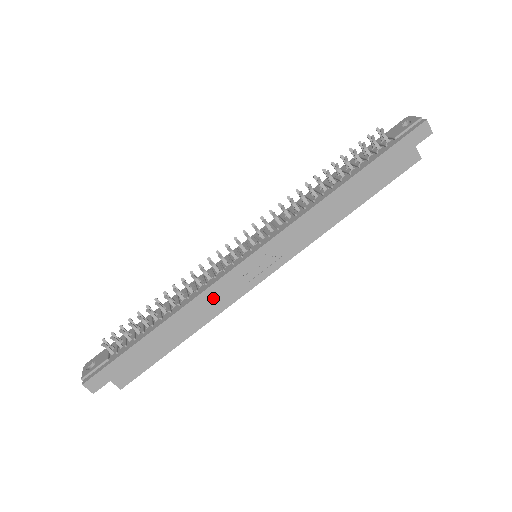
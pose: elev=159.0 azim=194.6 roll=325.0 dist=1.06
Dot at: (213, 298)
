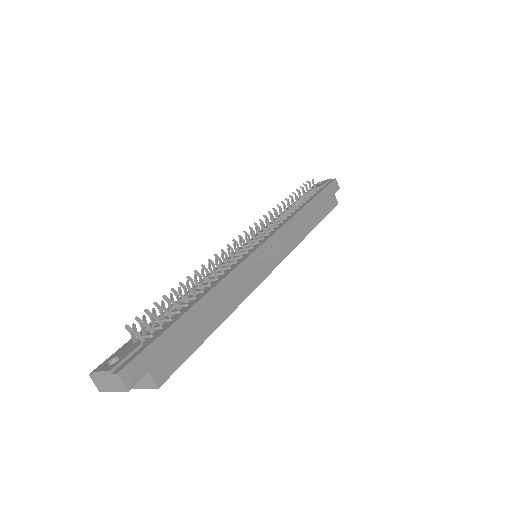
Dot at: (240, 280)
